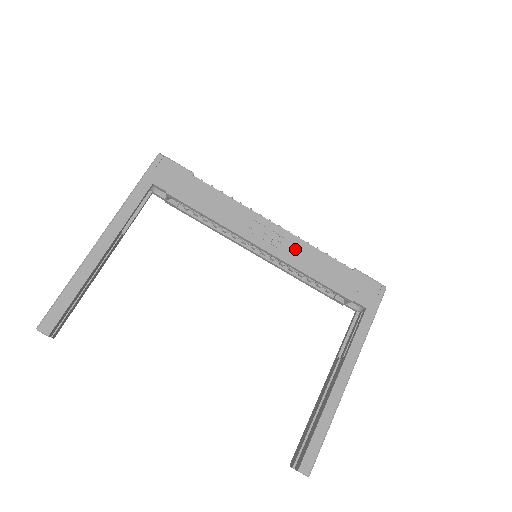
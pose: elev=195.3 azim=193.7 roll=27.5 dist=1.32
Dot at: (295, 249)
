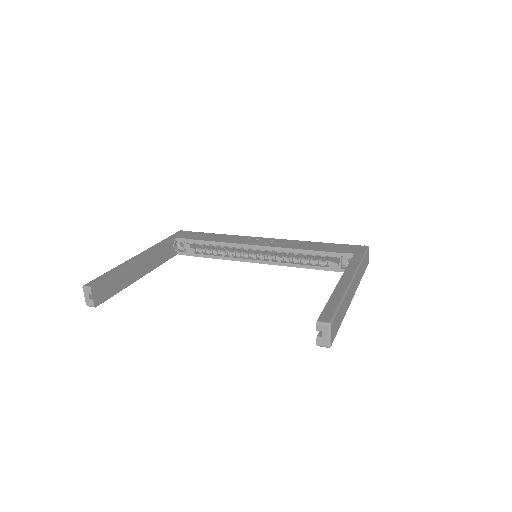
Dot at: (284, 243)
